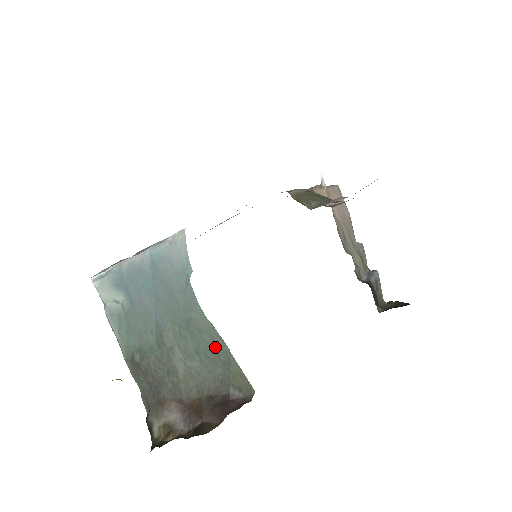
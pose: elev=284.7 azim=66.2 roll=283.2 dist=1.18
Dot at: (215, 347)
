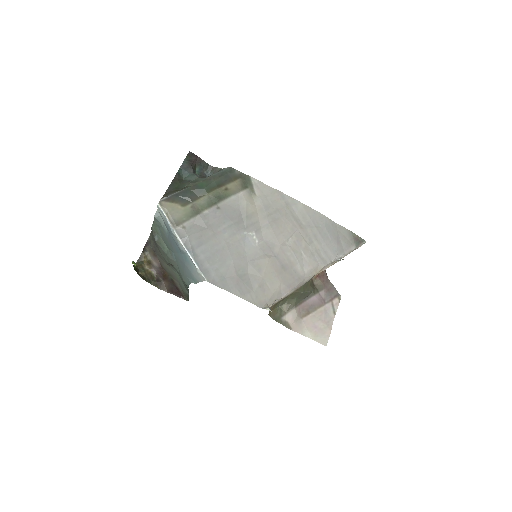
Dot at: (186, 287)
